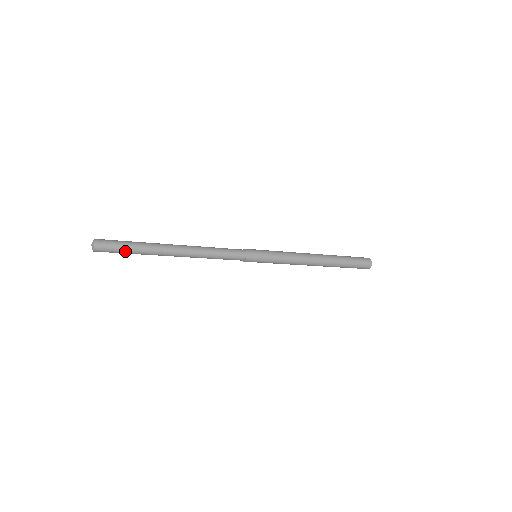
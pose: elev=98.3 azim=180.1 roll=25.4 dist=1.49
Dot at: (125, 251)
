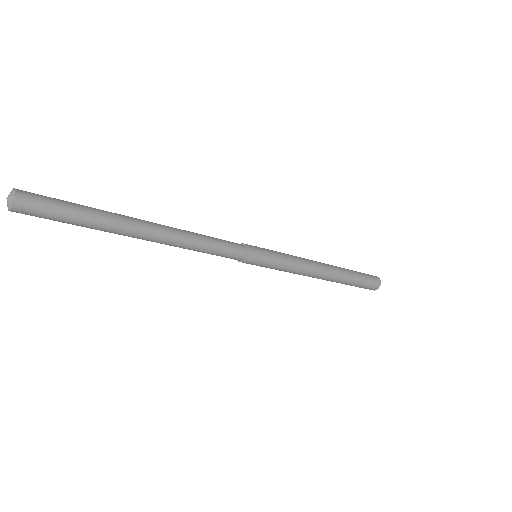
Dot at: (70, 212)
